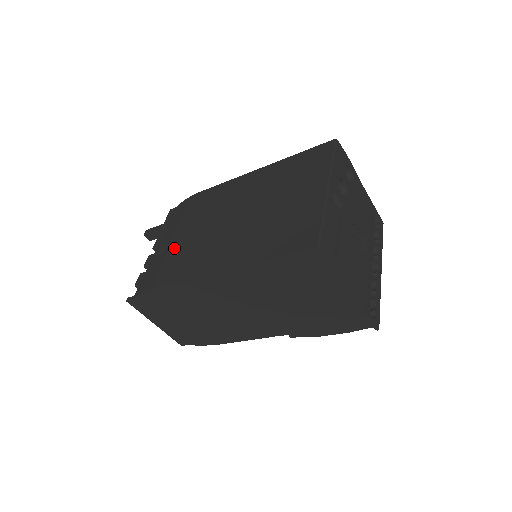
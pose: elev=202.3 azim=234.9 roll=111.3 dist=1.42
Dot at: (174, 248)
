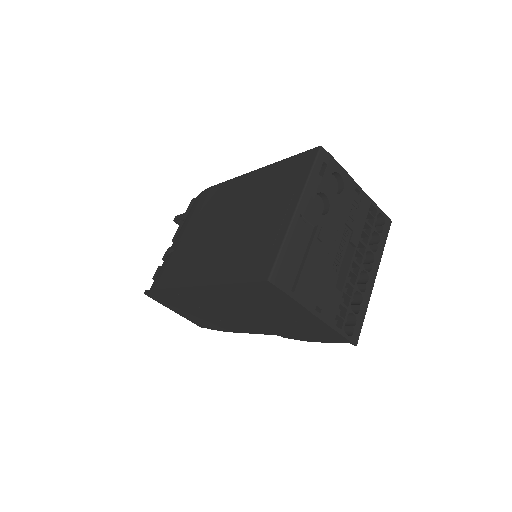
Dot at: (180, 249)
